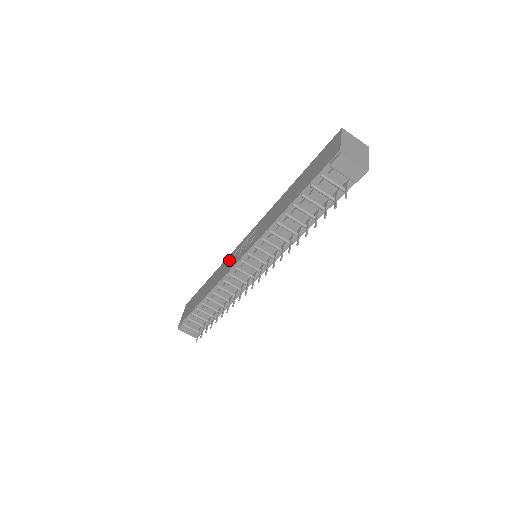
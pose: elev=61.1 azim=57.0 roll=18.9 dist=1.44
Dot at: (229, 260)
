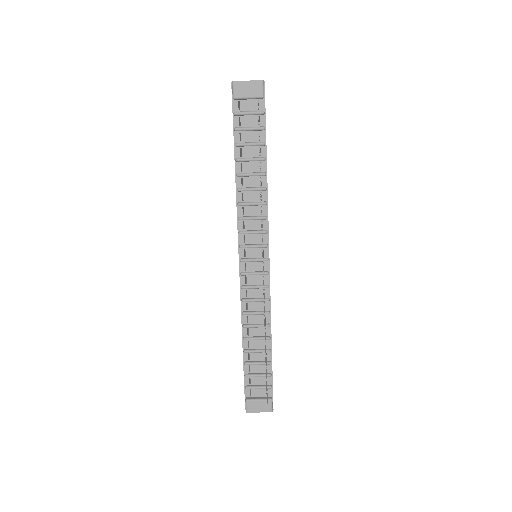
Dot at: occluded
